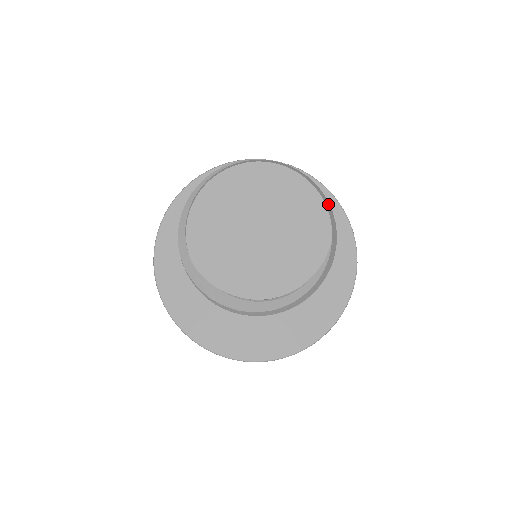
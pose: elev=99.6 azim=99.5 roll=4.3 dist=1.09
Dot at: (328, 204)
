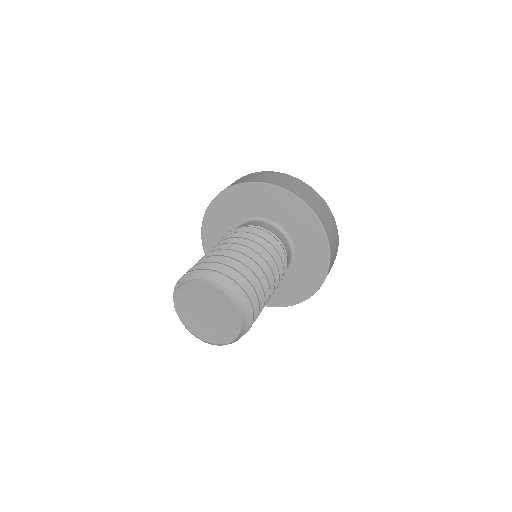
Dot at: (244, 331)
